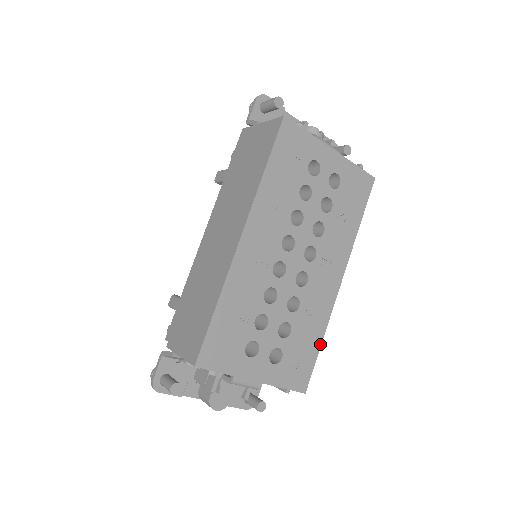
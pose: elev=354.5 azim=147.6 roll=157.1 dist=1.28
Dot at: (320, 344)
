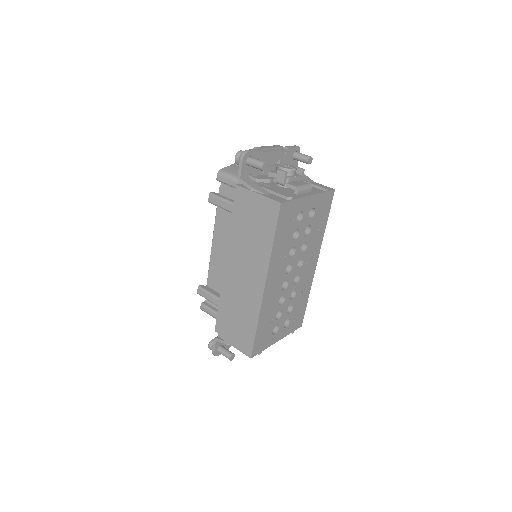
Dot at: (307, 300)
